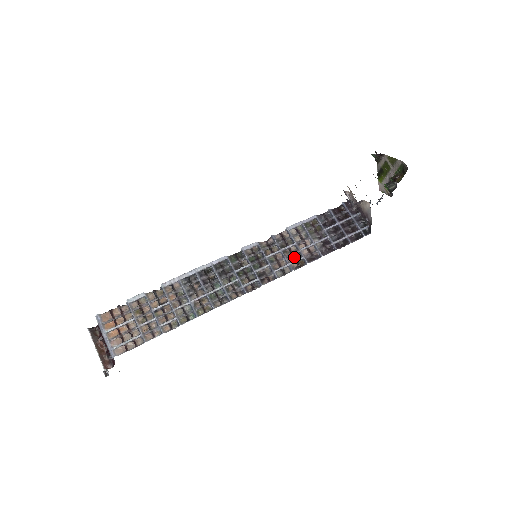
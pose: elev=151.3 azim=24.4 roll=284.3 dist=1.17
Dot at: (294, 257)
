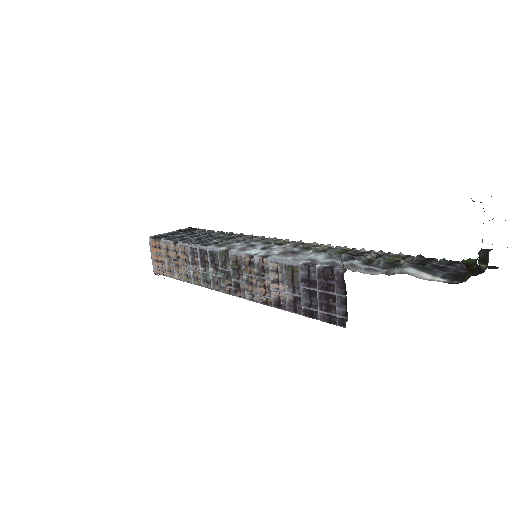
Dot at: (265, 291)
